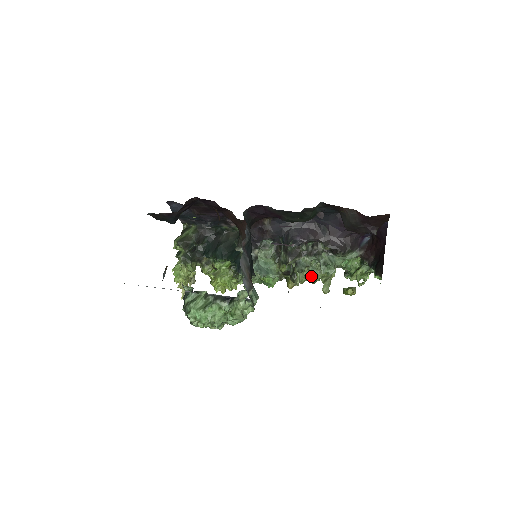
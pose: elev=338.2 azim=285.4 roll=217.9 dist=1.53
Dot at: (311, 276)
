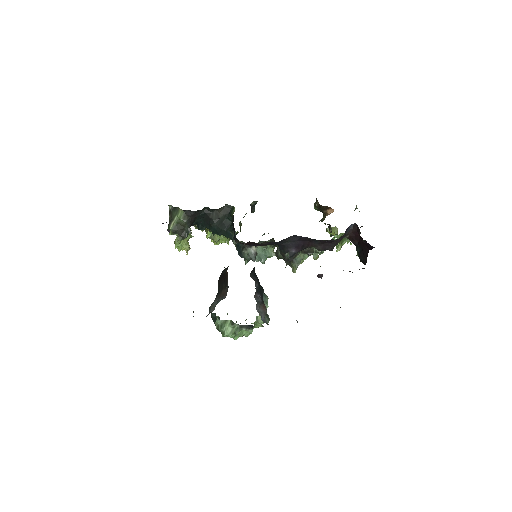
Dot at: (304, 259)
